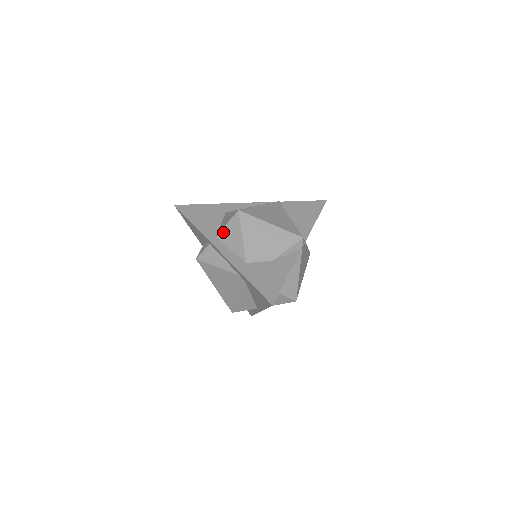
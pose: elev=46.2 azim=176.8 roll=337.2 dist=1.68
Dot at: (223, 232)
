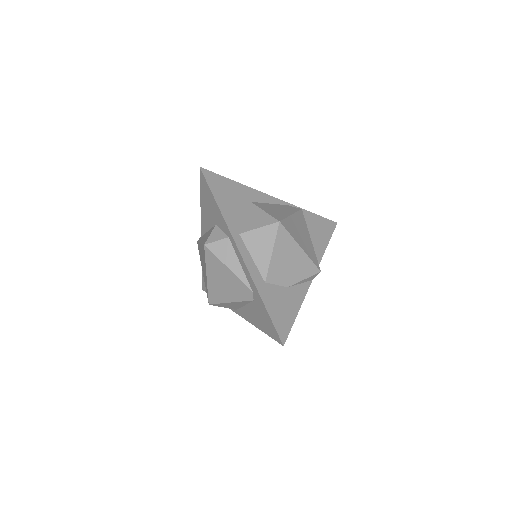
Dot at: (251, 234)
